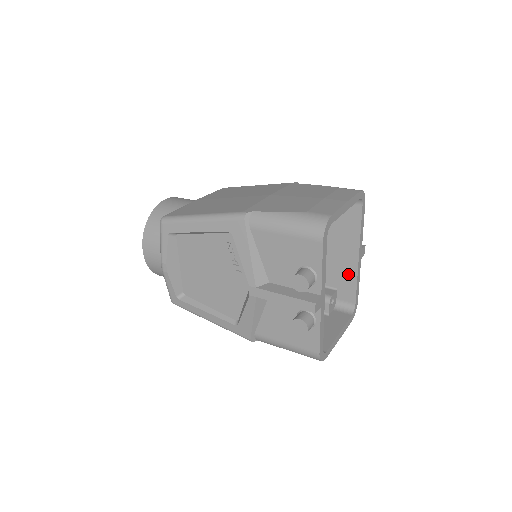
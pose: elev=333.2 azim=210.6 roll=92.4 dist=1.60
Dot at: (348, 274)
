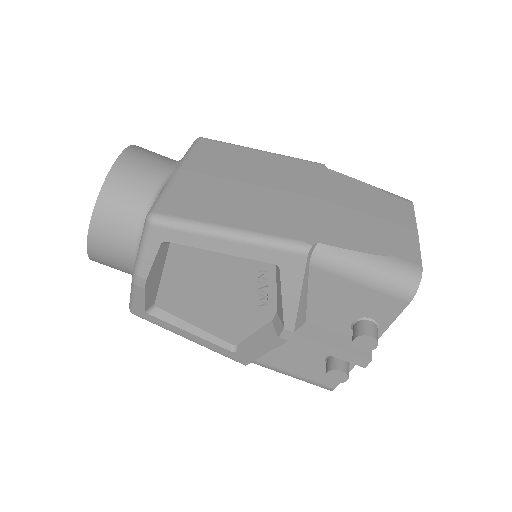
Dot at: occluded
